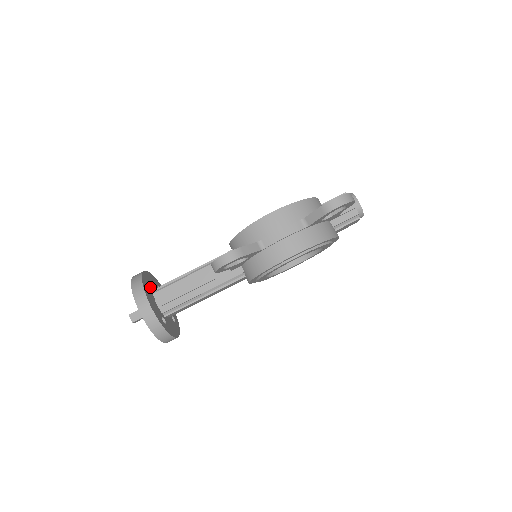
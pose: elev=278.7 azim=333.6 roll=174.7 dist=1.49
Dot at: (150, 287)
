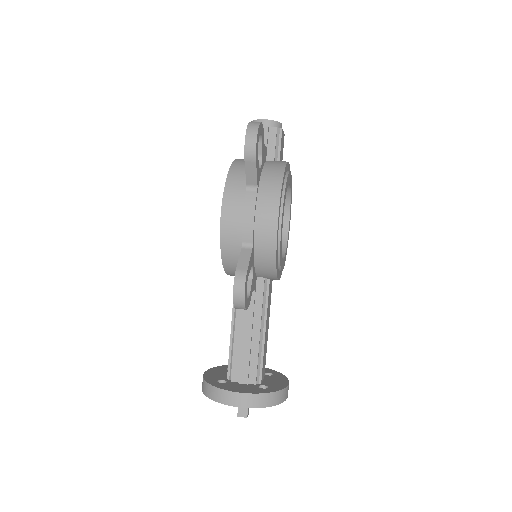
Dot at: (222, 380)
